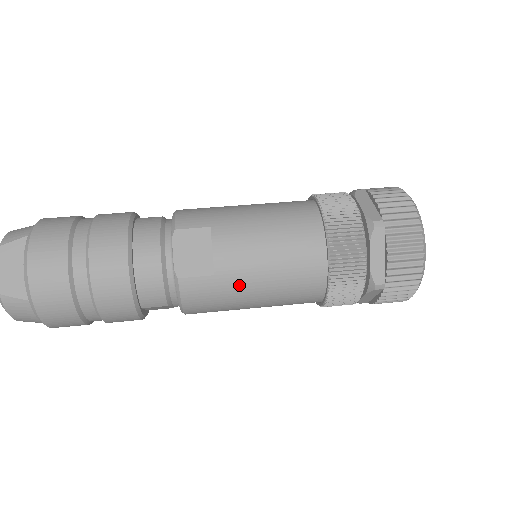
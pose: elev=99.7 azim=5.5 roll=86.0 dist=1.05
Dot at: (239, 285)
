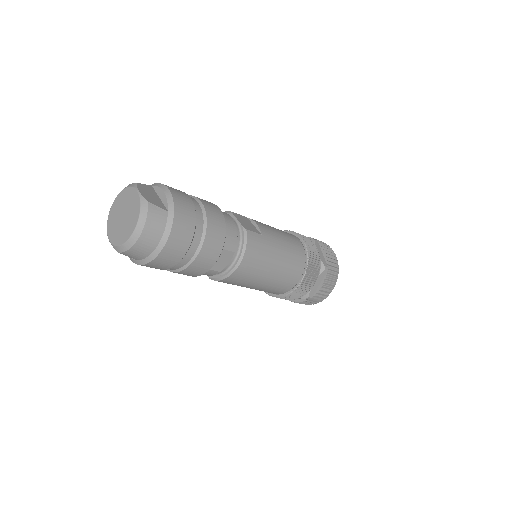
Dot at: (272, 245)
